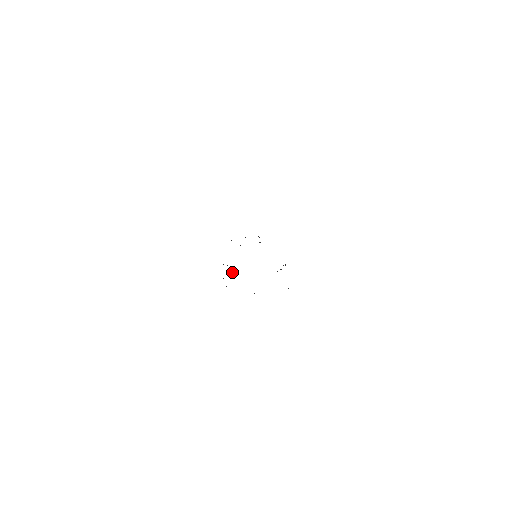
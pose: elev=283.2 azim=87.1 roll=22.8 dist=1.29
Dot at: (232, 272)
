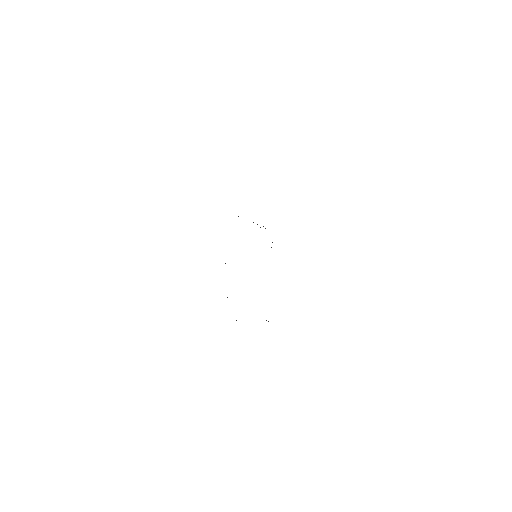
Dot at: occluded
